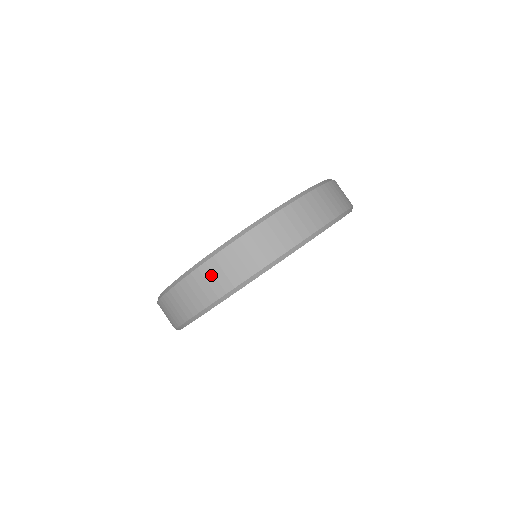
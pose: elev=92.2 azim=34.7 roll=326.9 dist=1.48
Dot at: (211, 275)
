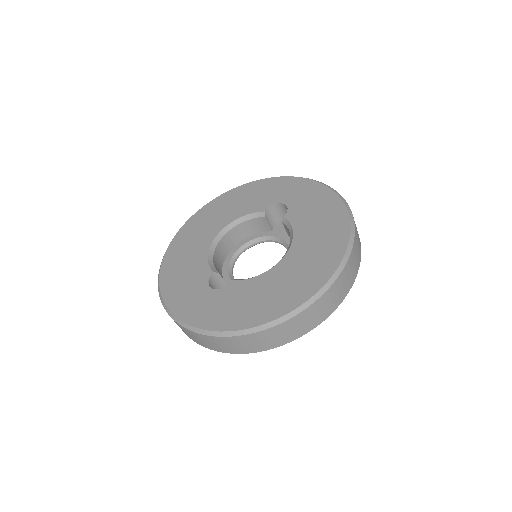
Dot at: (247, 342)
